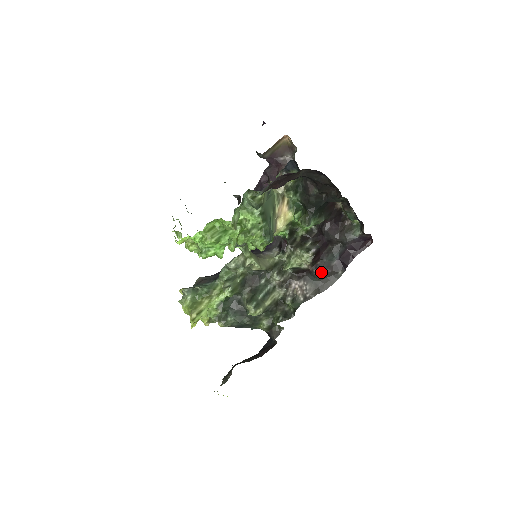
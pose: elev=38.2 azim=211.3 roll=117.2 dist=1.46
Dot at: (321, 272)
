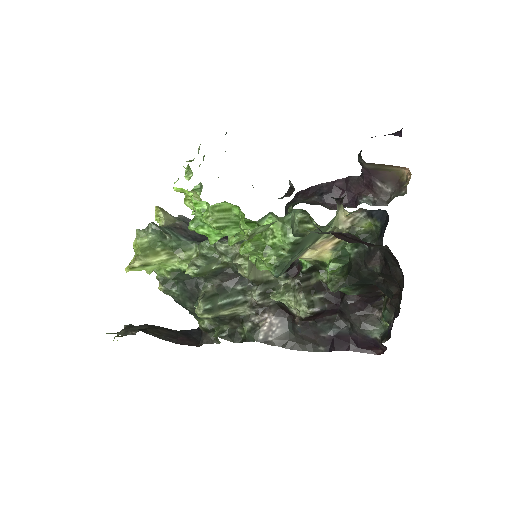
Dot at: (304, 331)
